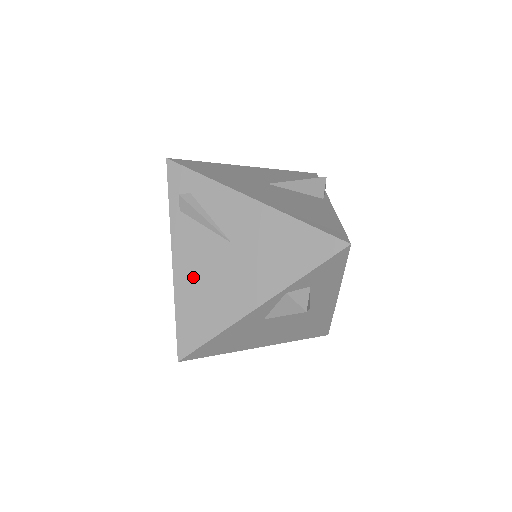
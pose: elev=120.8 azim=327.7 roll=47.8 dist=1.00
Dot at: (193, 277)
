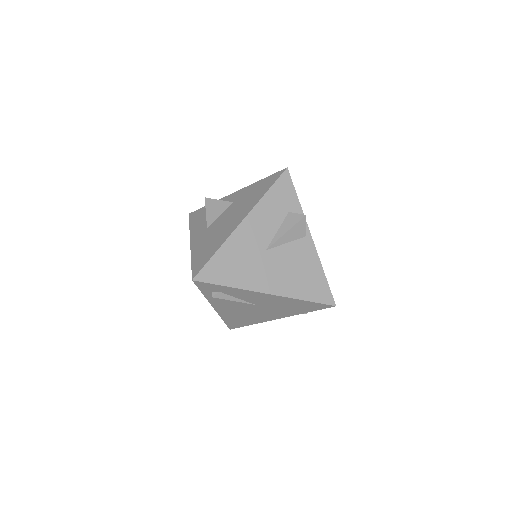
Dot at: (231, 313)
